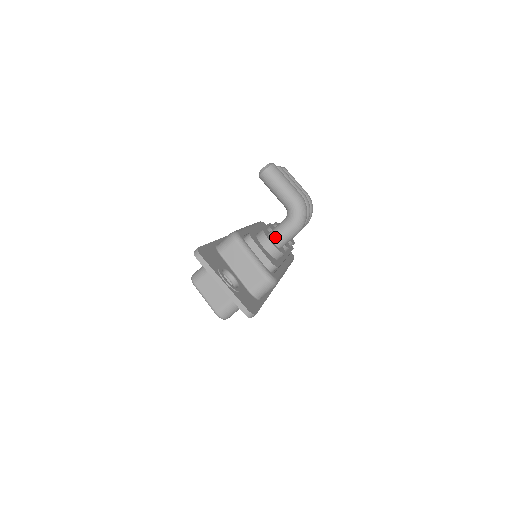
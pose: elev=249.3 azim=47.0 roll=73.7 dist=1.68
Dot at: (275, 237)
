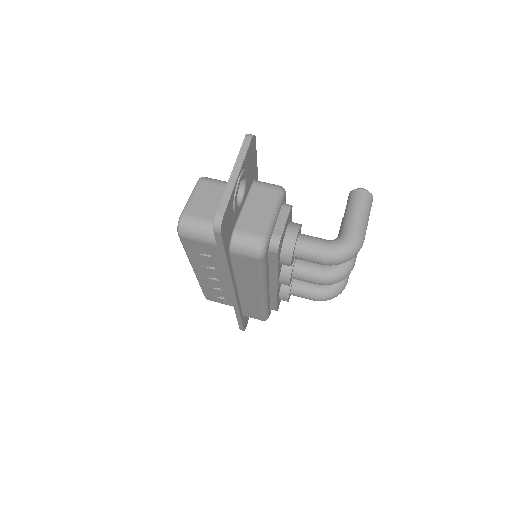
Dot at: (304, 239)
